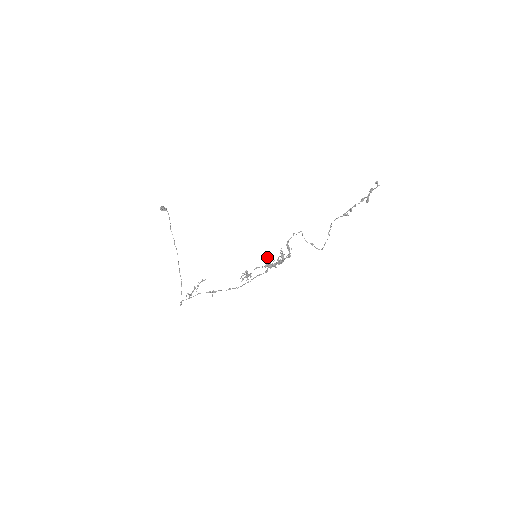
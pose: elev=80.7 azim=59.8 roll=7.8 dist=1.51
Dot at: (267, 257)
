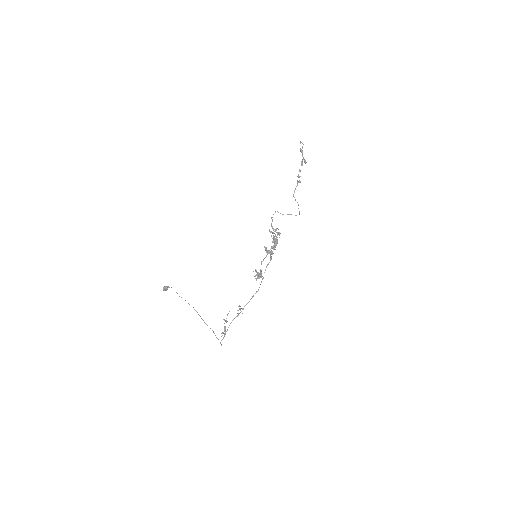
Dot at: (264, 246)
